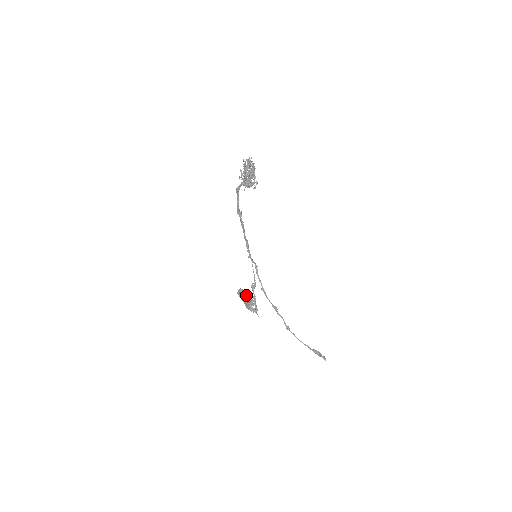
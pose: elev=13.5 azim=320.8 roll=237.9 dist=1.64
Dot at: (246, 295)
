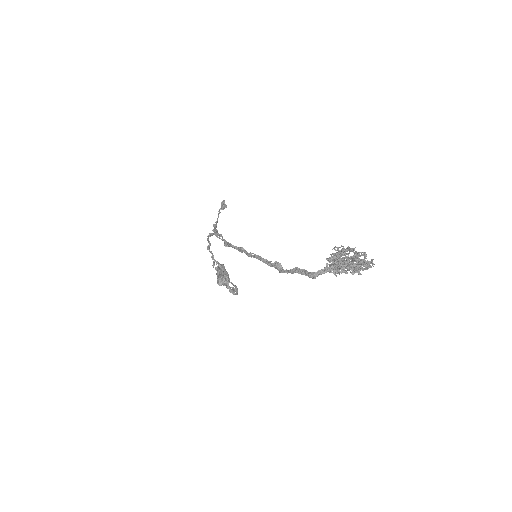
Dot at: (228, 279)
